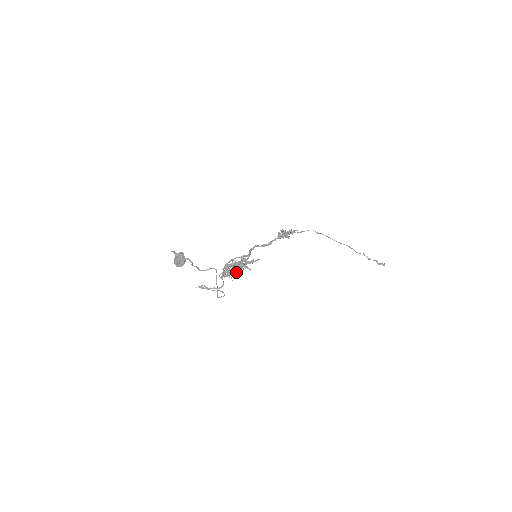
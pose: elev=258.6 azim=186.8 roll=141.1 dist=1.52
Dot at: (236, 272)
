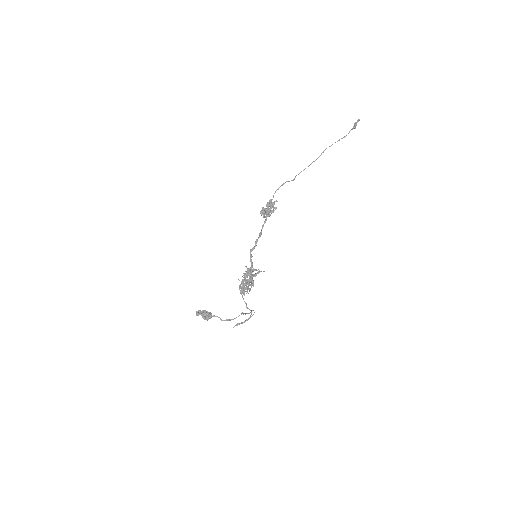
Dot at: occluded
